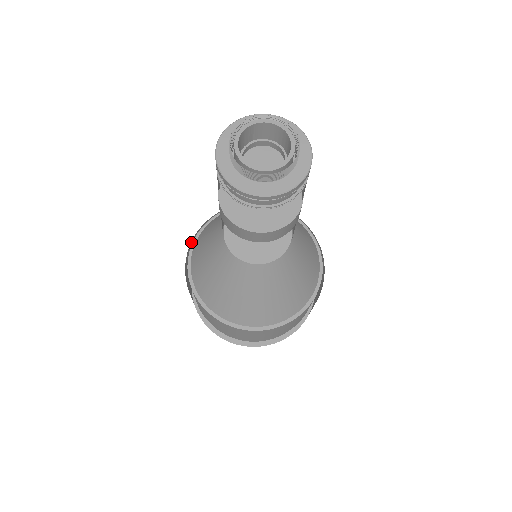
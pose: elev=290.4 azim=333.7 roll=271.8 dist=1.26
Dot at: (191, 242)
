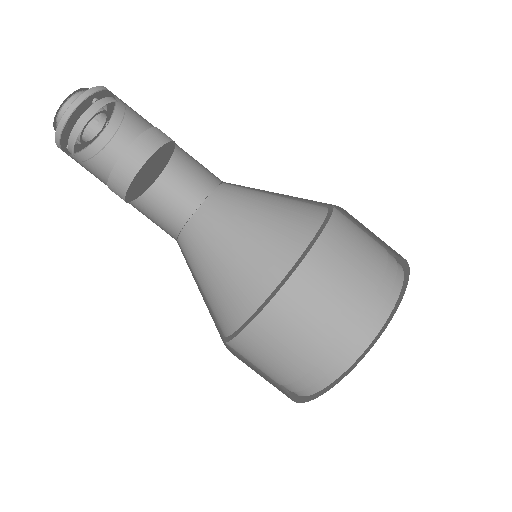
Dot at: occluded
